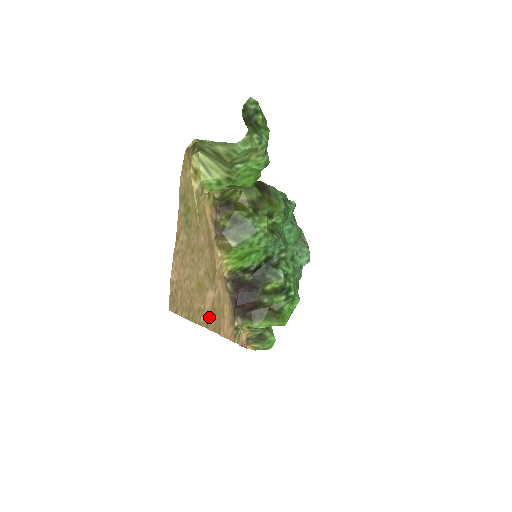
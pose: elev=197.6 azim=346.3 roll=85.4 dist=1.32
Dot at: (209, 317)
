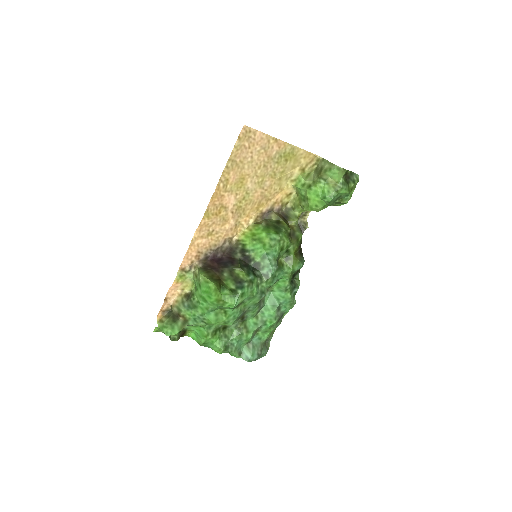
Dot at: (218, 200)
